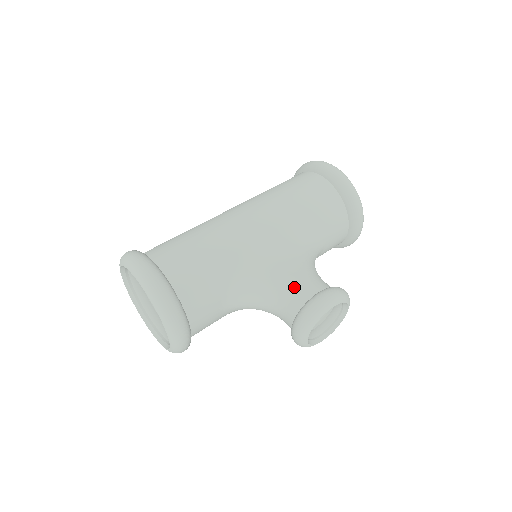
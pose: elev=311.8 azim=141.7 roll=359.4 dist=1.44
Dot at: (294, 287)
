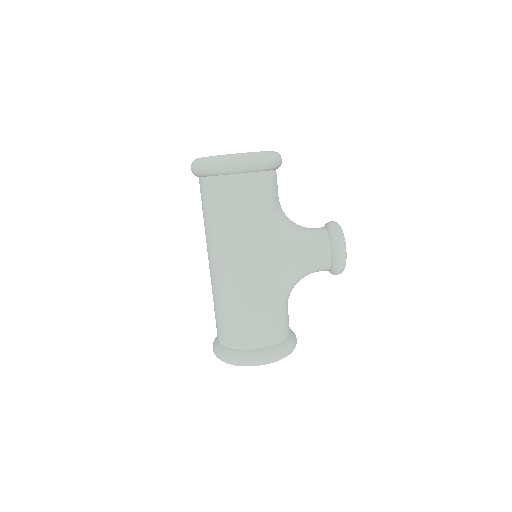
Dot at: (315, 263)
